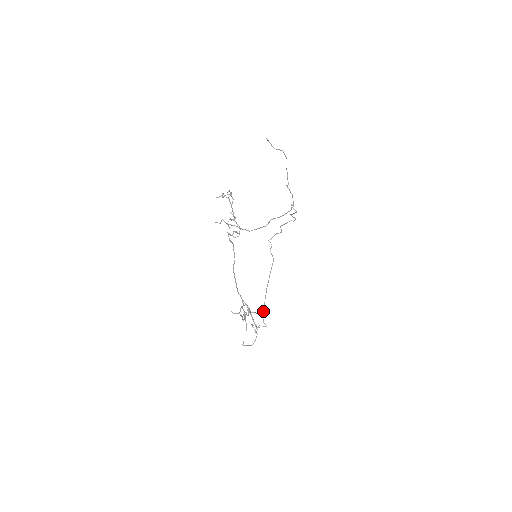
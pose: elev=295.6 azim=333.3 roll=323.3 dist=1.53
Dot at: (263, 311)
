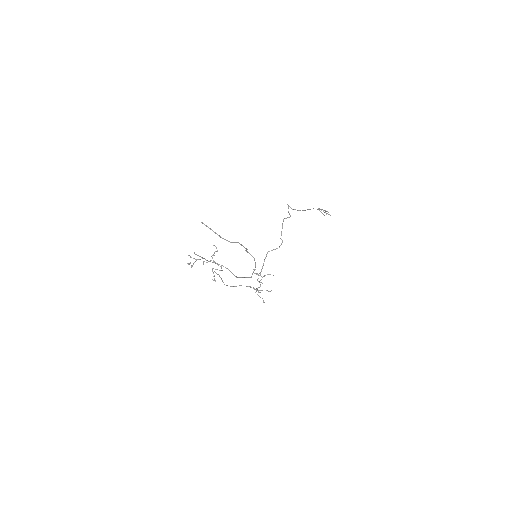
Dot at: occluded
